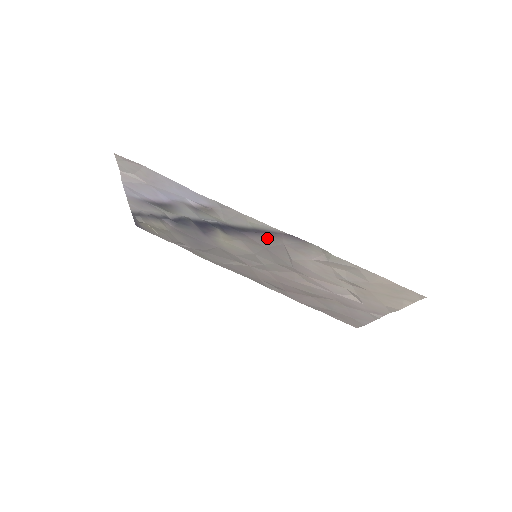
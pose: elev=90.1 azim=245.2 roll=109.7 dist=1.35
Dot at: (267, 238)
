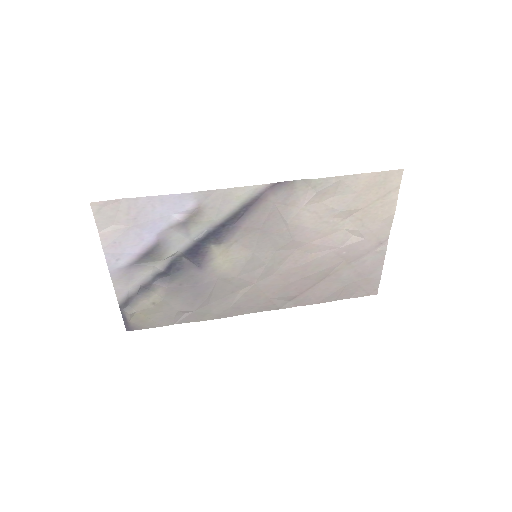
Dot at: (258, 211)
